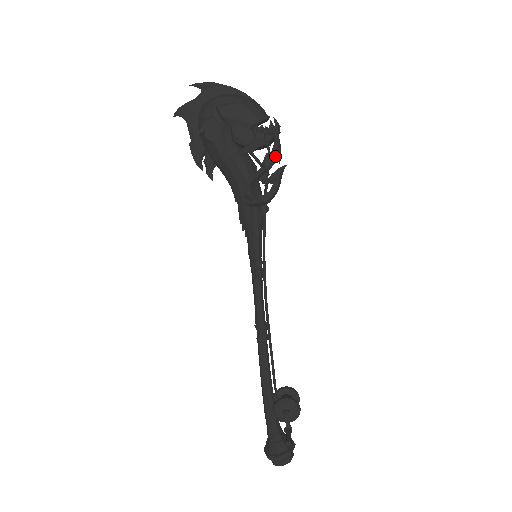
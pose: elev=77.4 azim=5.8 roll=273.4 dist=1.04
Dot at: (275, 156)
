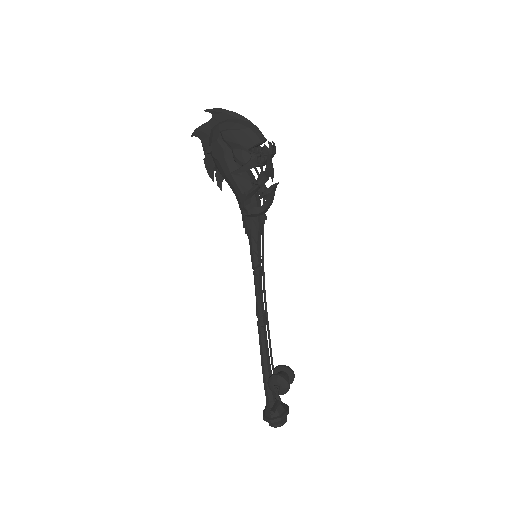
Dot at: (267, 175)
